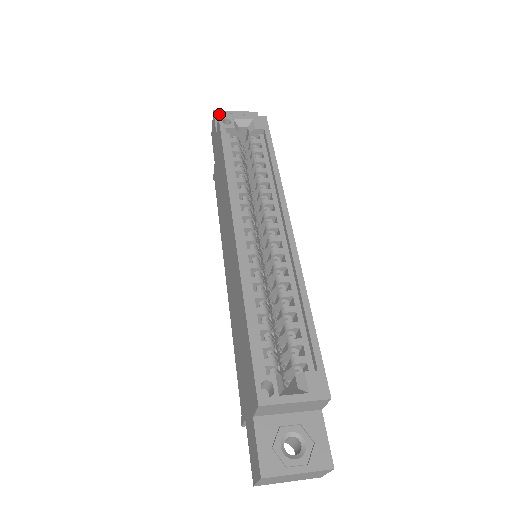
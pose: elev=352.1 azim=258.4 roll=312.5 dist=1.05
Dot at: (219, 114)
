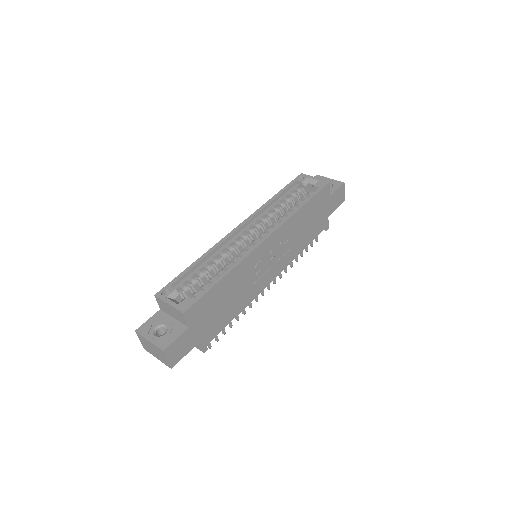
Dot at: (317, 177)
